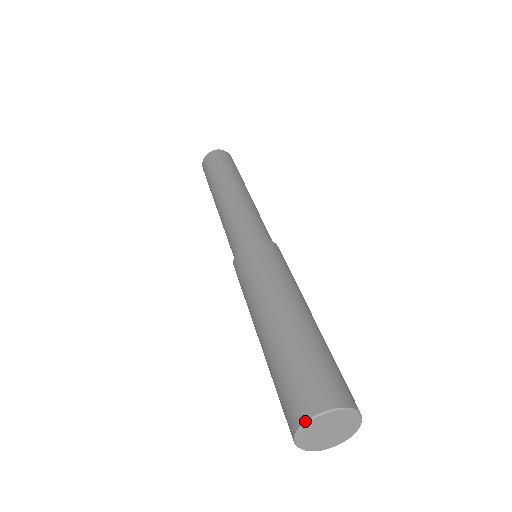
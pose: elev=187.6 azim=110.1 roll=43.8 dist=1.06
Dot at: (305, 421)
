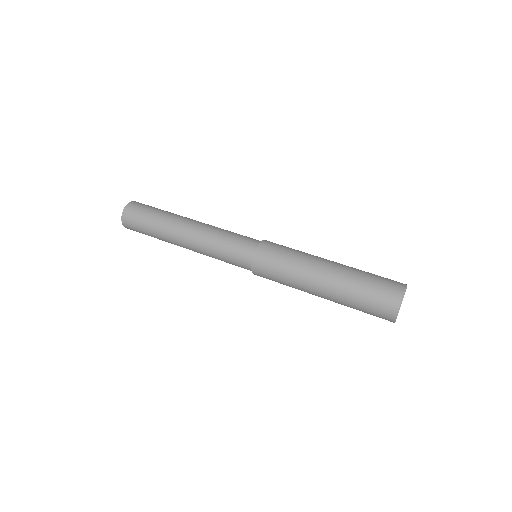
Dot at: (400, 304)
